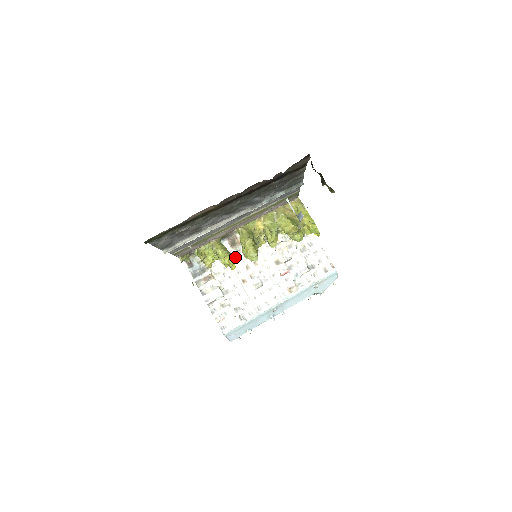
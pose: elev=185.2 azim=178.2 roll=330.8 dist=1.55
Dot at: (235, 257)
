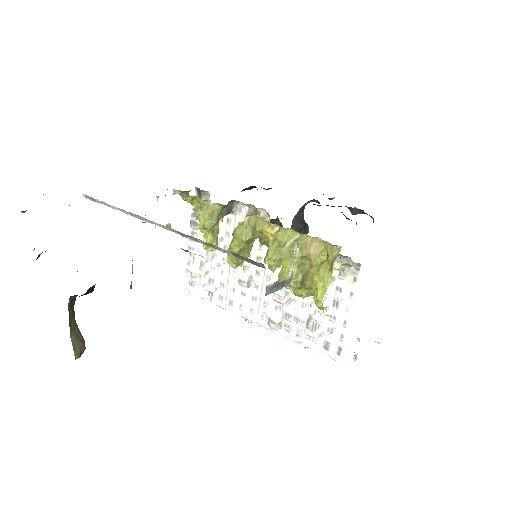
Dot at: occluded
